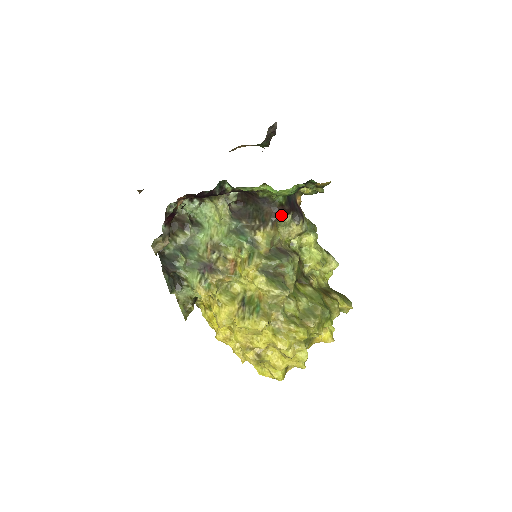
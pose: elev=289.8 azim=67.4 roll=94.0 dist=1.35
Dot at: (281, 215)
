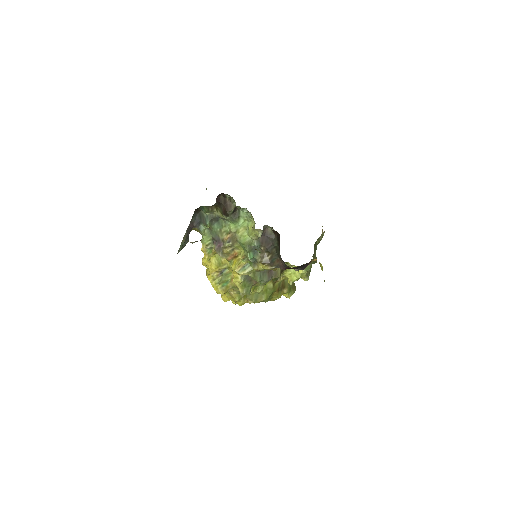
Dot at: (285, 269)
